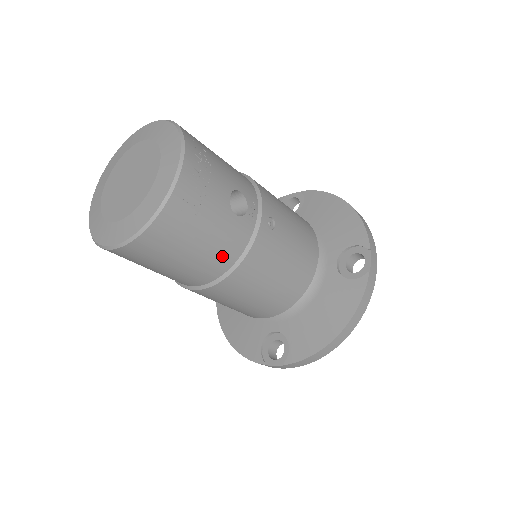
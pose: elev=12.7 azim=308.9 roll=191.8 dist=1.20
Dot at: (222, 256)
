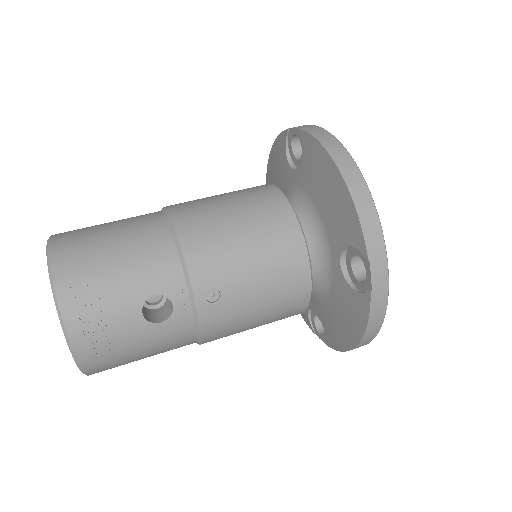
Dot at: (177, 345)
